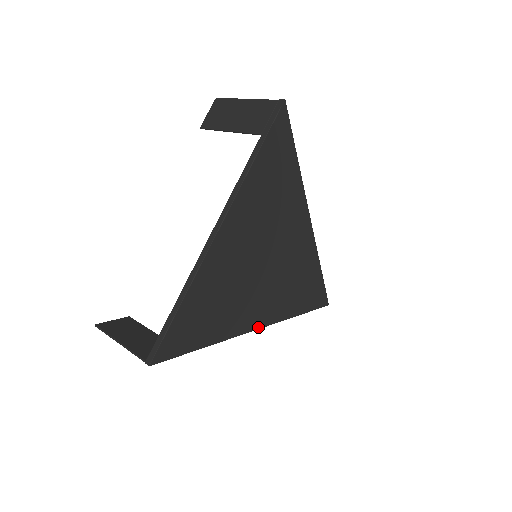
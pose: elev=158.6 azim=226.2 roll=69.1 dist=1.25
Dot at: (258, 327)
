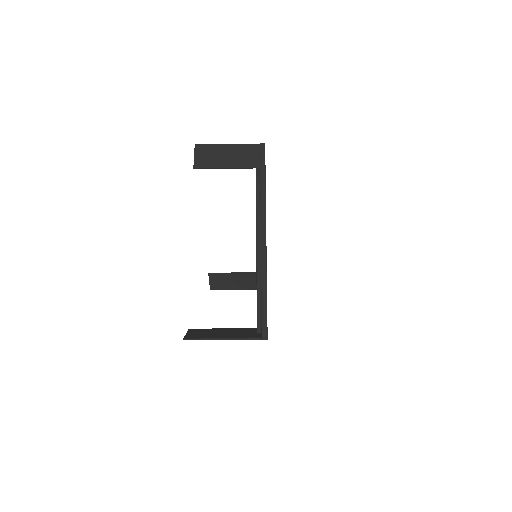
Dot at: occluded
